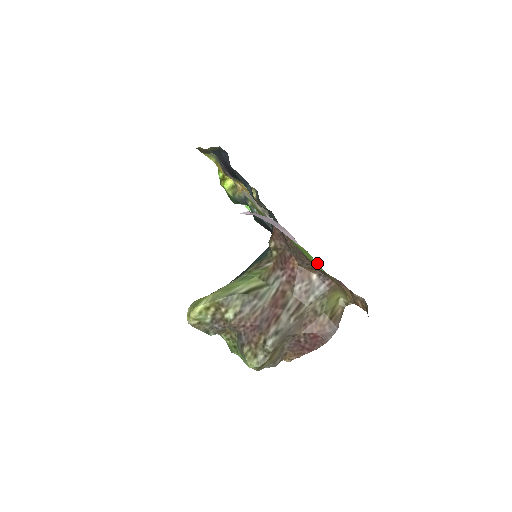
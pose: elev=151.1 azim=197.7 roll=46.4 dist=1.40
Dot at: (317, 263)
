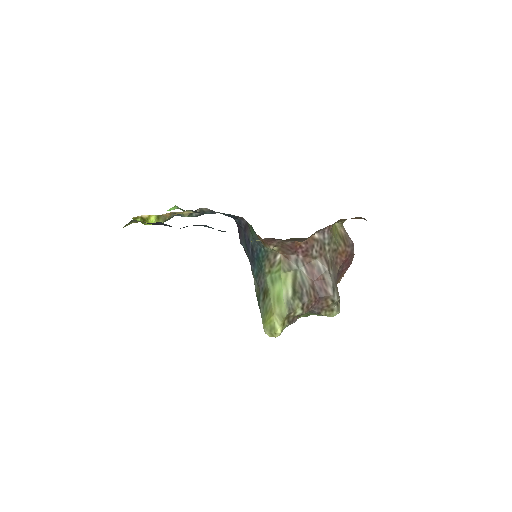
Dot at: occluded
